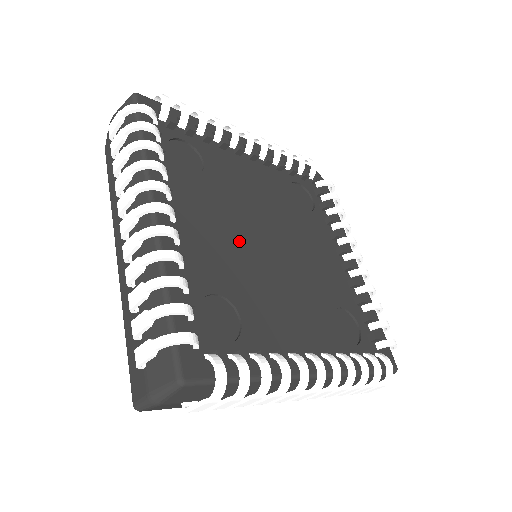
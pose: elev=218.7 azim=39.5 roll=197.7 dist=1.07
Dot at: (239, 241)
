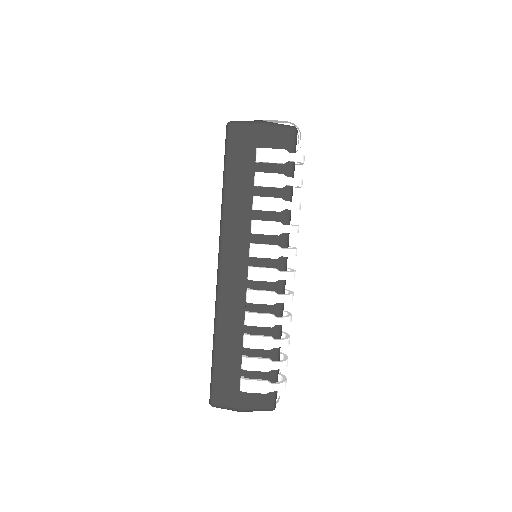
Dot at: occluded
